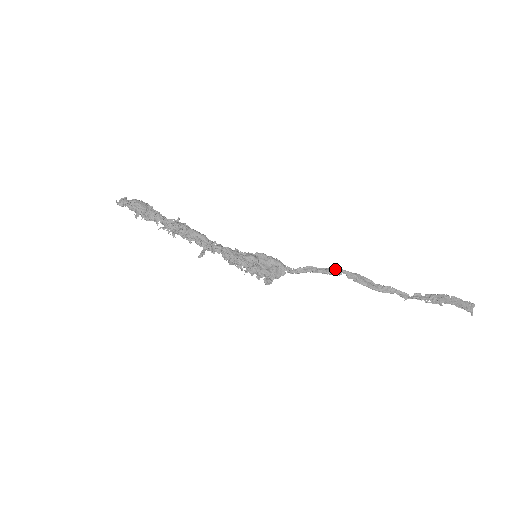
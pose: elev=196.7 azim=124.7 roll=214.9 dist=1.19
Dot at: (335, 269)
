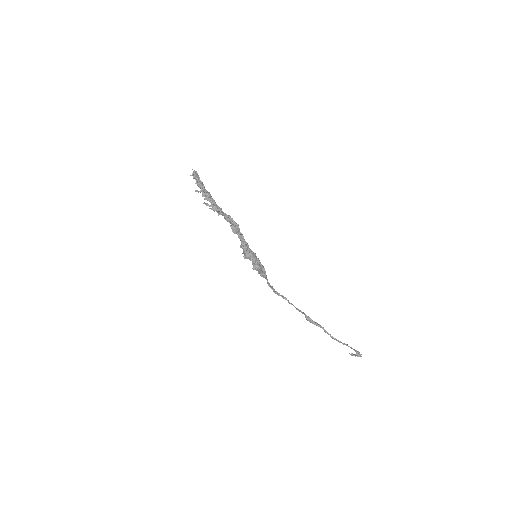
Dot at: (288, 301)
